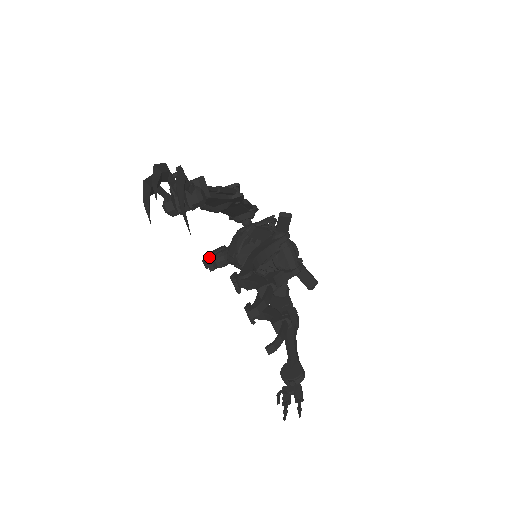
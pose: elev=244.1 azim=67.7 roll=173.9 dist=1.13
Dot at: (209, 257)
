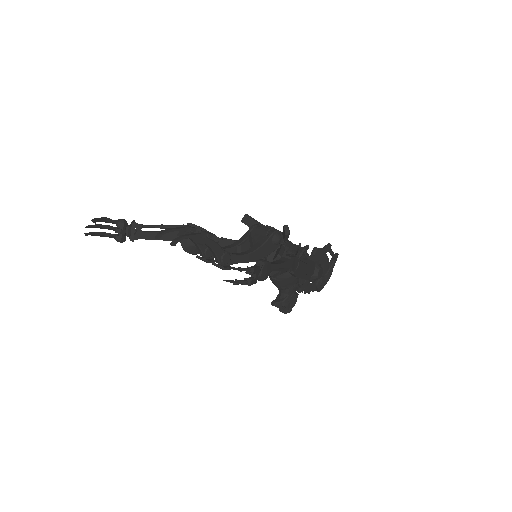
Dot at: (285, 306)
